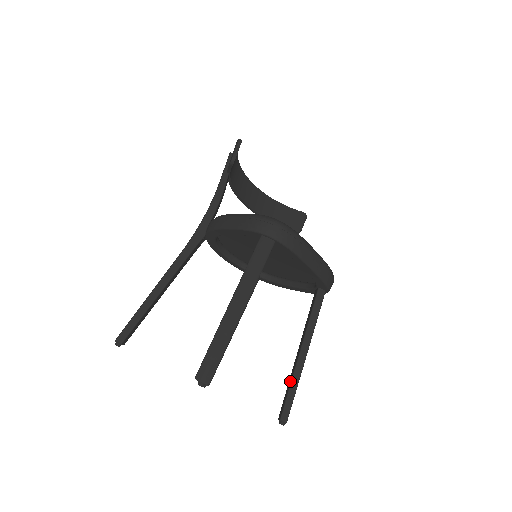
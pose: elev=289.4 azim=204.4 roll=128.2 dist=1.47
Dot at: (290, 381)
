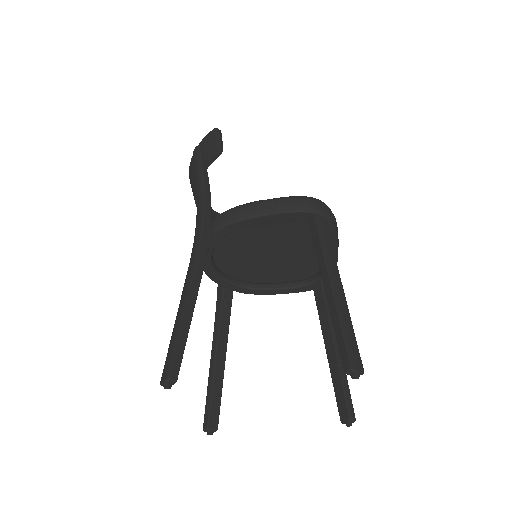
Dot at: (339, 377)
